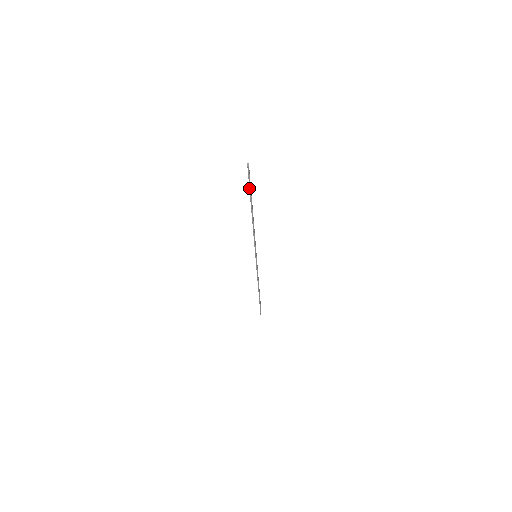
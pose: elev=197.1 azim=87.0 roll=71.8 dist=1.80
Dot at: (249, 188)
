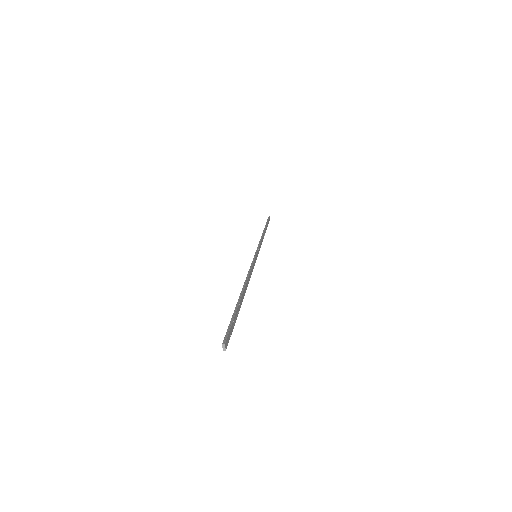
Dot at: occluded
